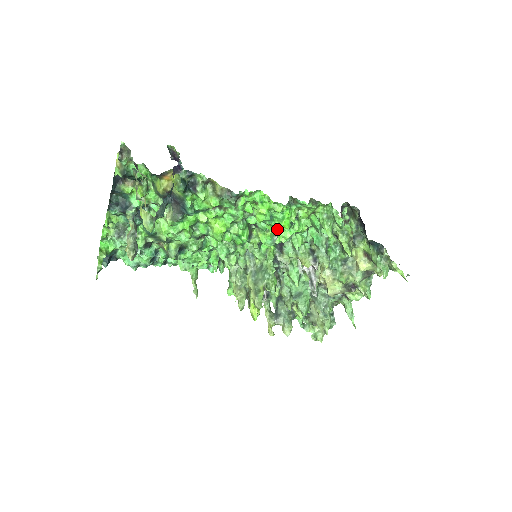
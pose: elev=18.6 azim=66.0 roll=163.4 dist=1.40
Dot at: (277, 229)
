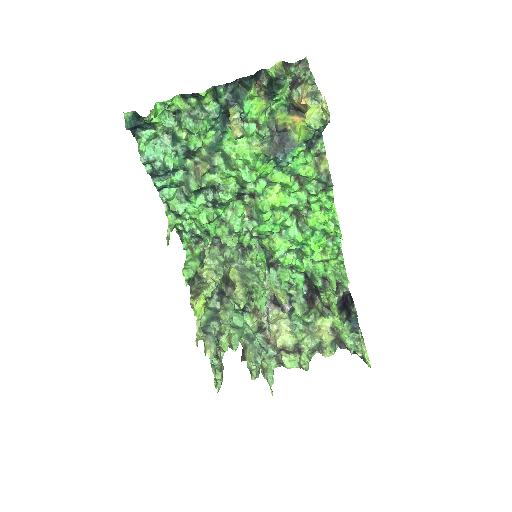
Dot at: (291, 249)
